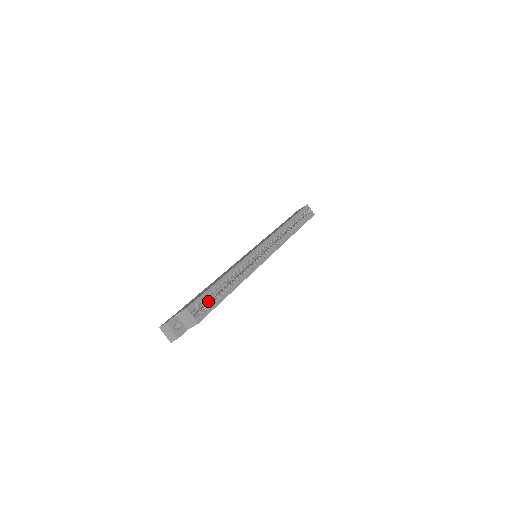
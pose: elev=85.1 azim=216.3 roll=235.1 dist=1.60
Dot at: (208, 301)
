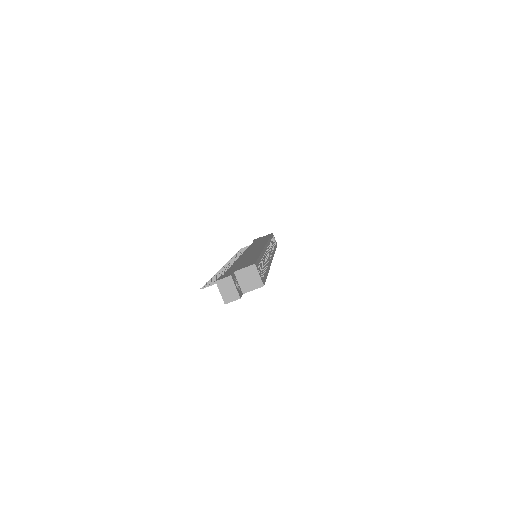
Dot at: occluded
